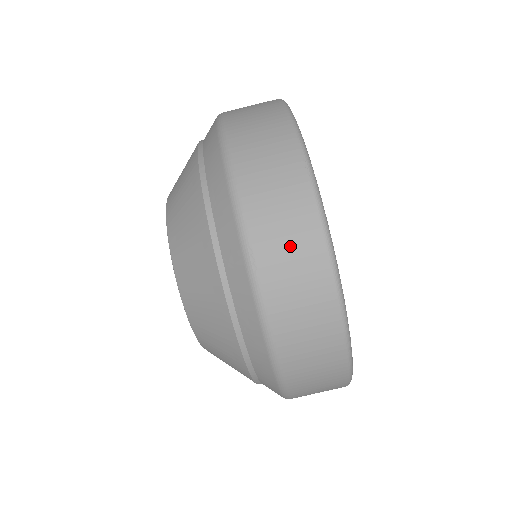
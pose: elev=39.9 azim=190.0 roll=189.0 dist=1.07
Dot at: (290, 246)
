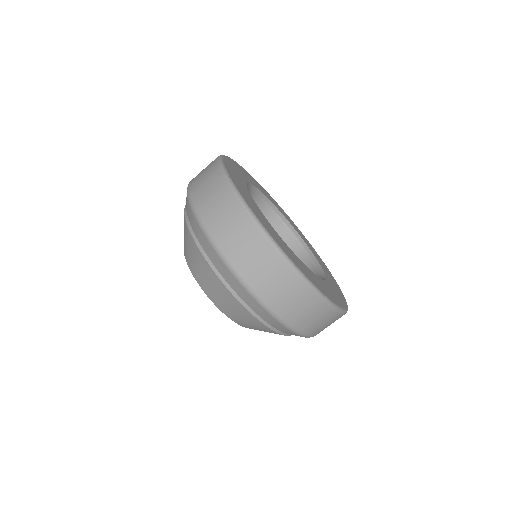
Dot at: (269, 275)
